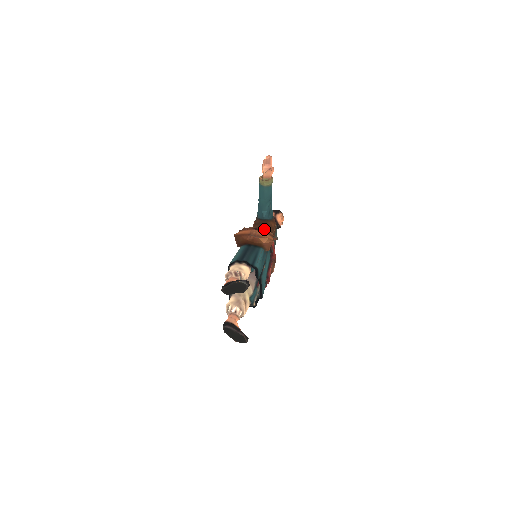
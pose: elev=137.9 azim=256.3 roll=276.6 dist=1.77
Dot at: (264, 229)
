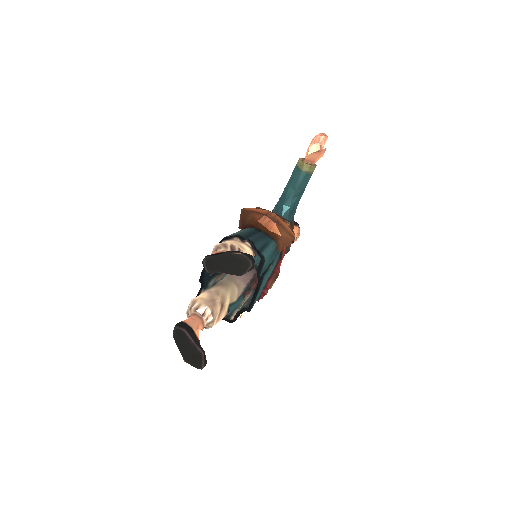
Dot at: occluded
